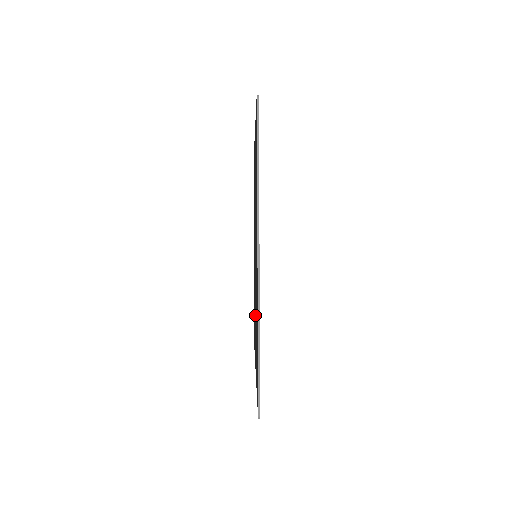
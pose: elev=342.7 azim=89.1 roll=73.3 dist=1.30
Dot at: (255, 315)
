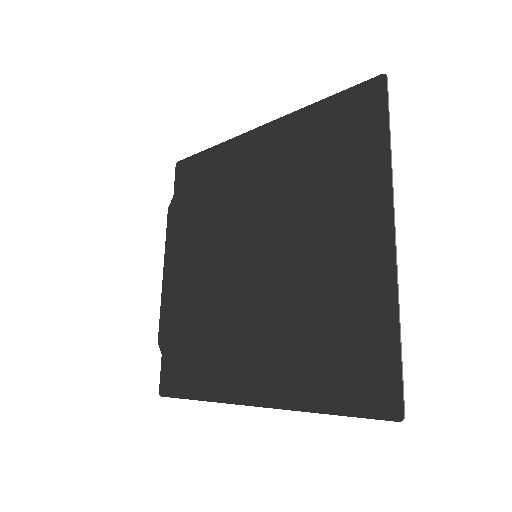
Dot at: (253, 328)
